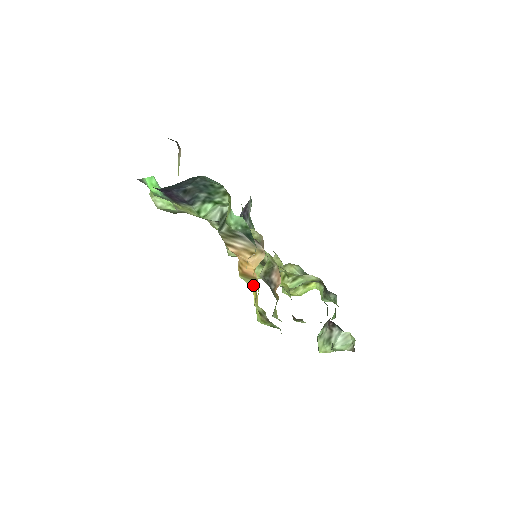
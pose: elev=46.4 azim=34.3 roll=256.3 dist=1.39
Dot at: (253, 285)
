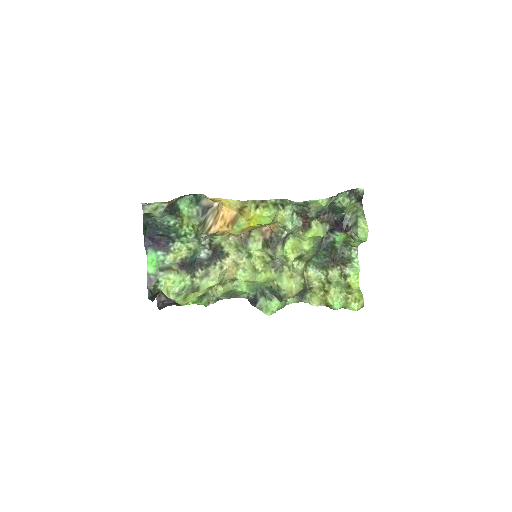
Dot at: (243, 220)
